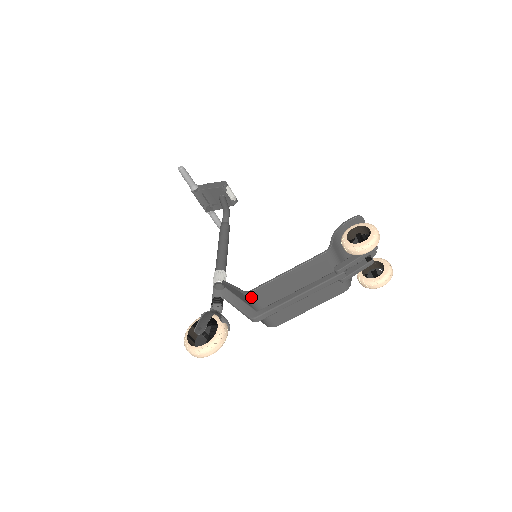
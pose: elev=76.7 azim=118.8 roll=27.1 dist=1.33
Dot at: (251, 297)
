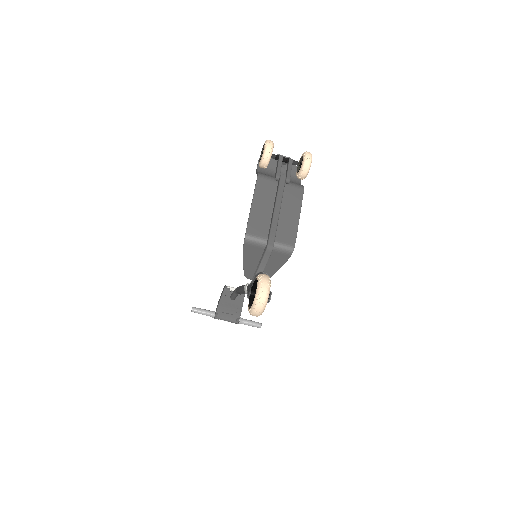
Dot at: (251, 238)
